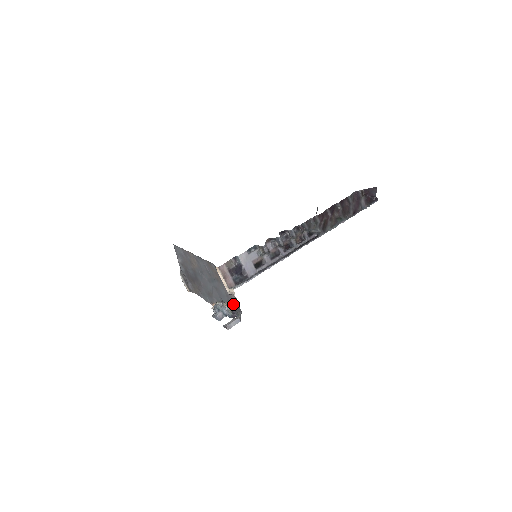
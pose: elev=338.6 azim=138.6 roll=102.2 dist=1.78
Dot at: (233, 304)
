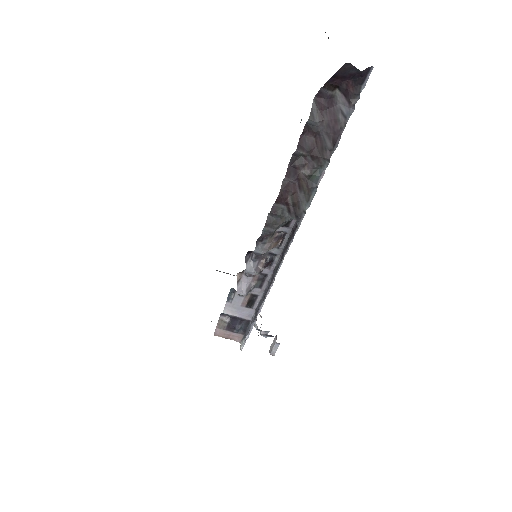
Dot at: occluded
